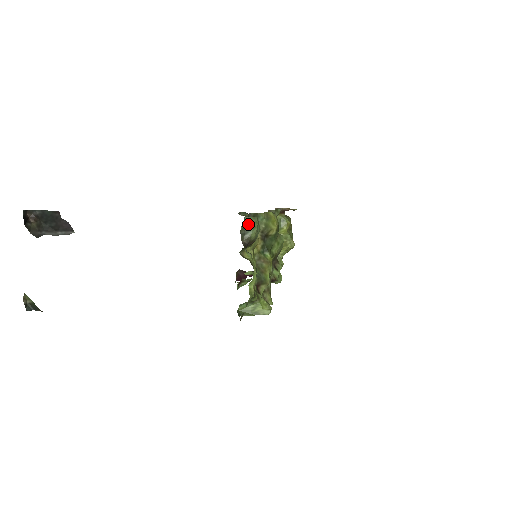
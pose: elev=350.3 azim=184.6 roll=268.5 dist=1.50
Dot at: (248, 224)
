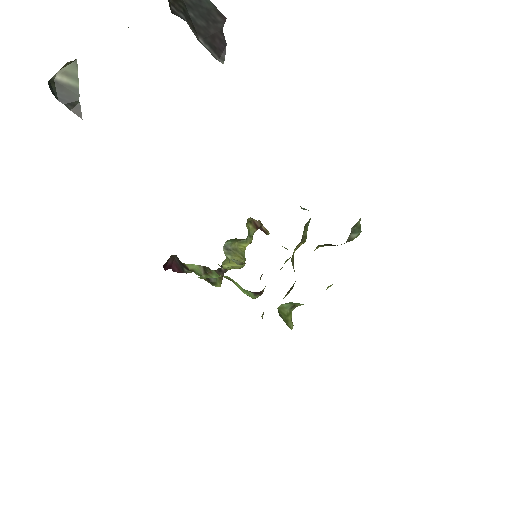
Dot at: (358, 225)
